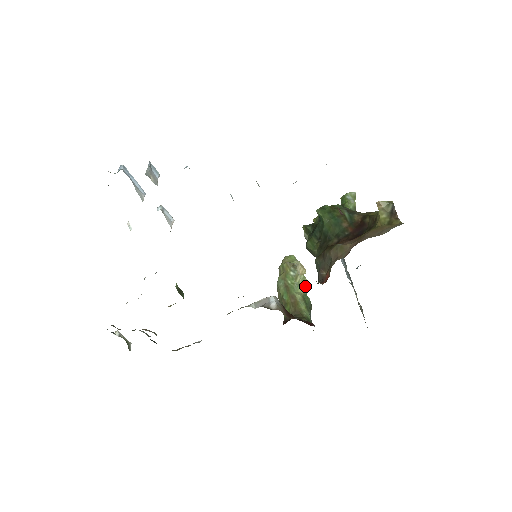
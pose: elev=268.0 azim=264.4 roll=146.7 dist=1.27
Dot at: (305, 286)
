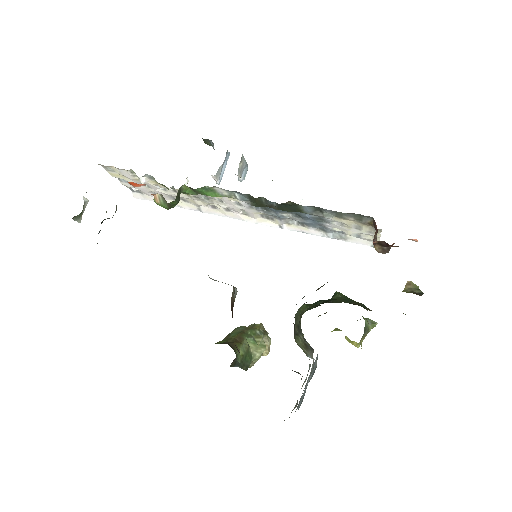
Dot at: (258, 351)
